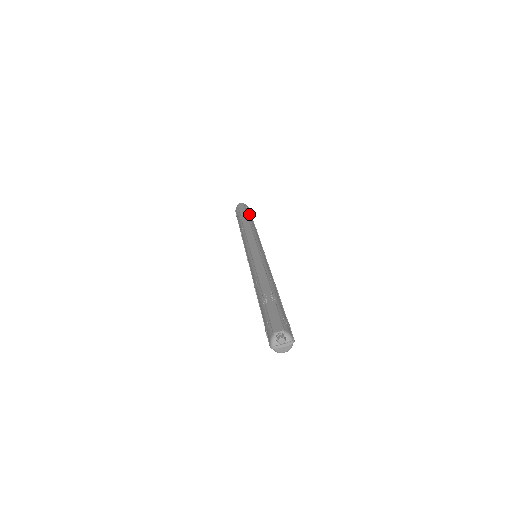
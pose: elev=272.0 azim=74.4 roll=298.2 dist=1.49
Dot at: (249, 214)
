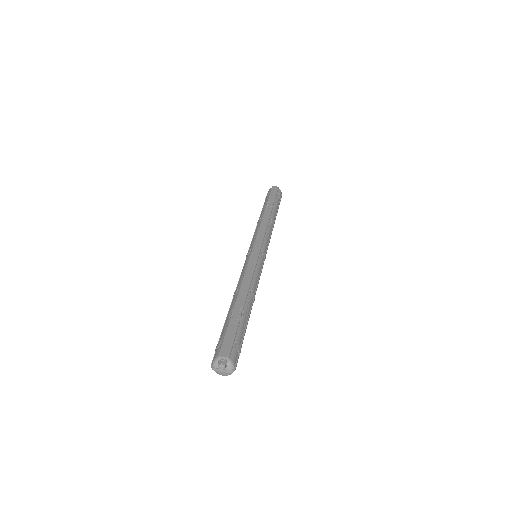
Dot at: (276, 203)
